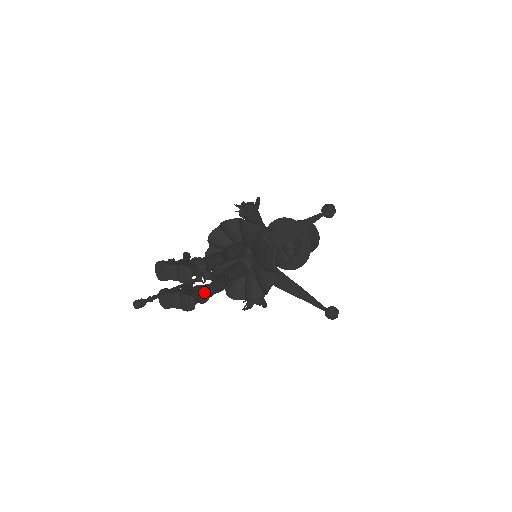
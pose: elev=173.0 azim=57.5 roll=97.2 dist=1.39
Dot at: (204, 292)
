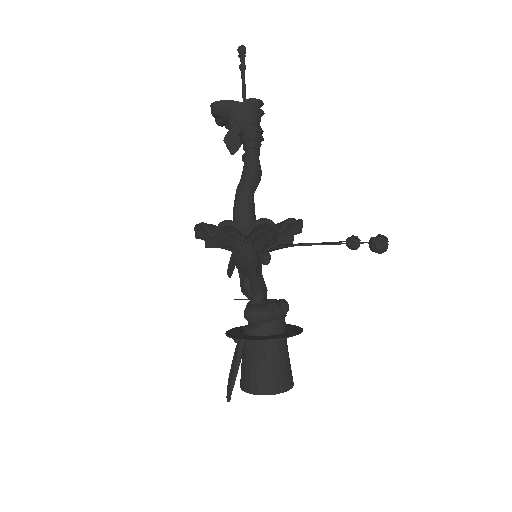
Dot at: occluded
